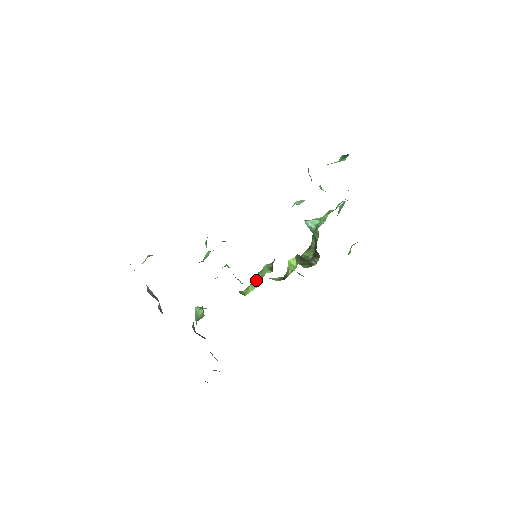
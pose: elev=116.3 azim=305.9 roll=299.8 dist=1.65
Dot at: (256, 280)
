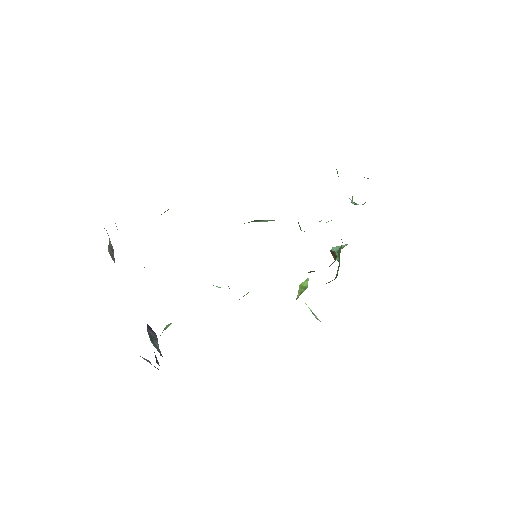
Dot at: occluded
